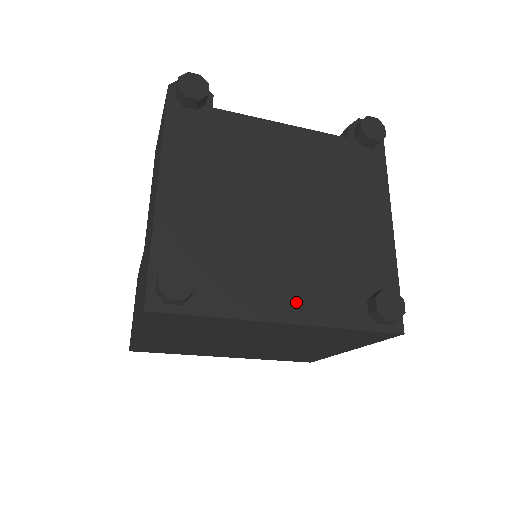
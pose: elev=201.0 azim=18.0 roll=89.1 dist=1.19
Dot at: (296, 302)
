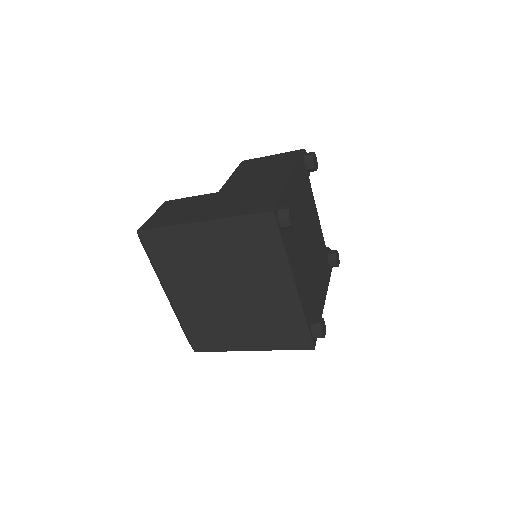
Dot at: (300, 284)
